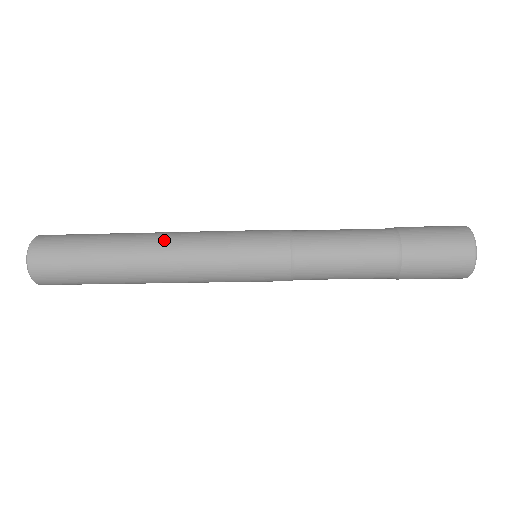
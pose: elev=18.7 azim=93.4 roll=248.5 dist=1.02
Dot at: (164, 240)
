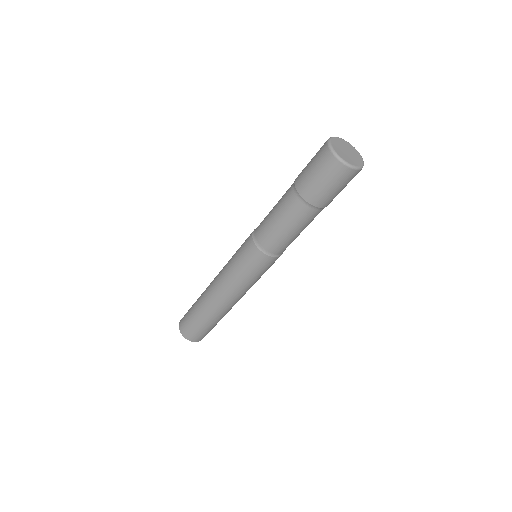
Dot at: occluded
